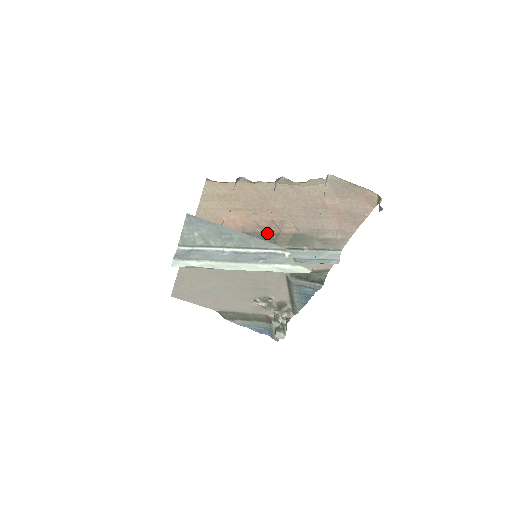
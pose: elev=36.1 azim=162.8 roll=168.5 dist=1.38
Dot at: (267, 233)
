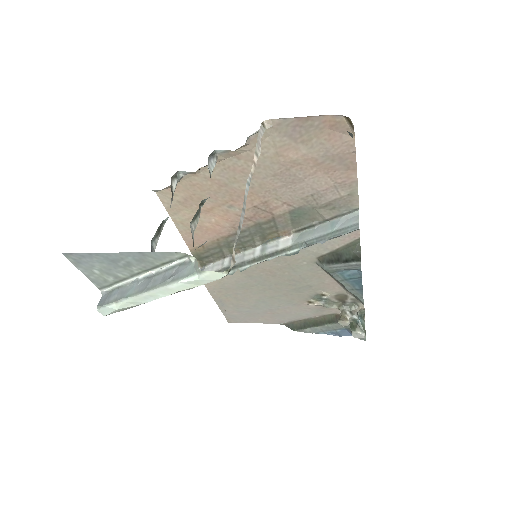
Dot at: (261, 223)
